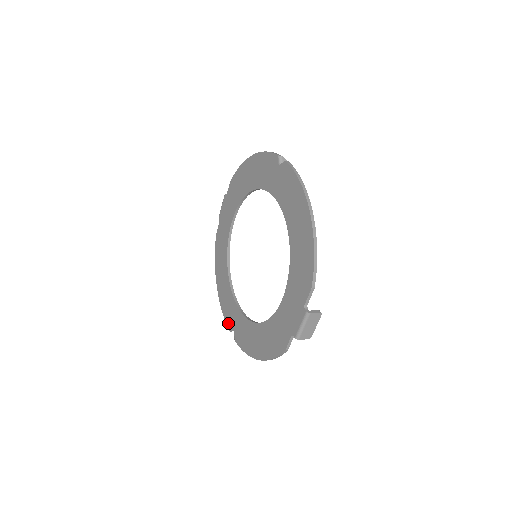
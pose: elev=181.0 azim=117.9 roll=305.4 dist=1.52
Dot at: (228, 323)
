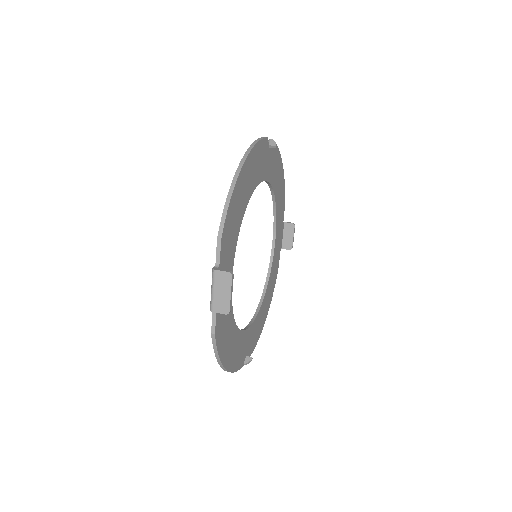
Dot at: occluded
